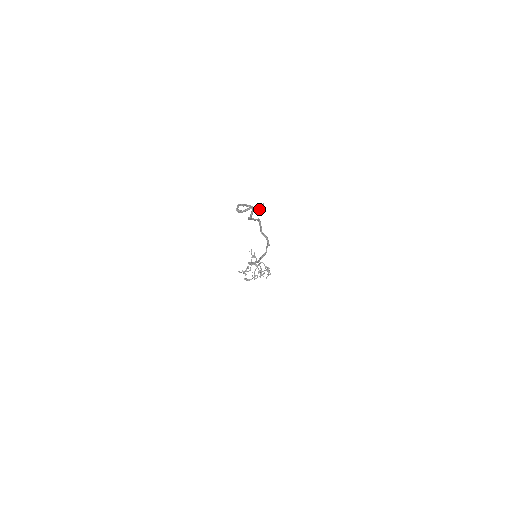
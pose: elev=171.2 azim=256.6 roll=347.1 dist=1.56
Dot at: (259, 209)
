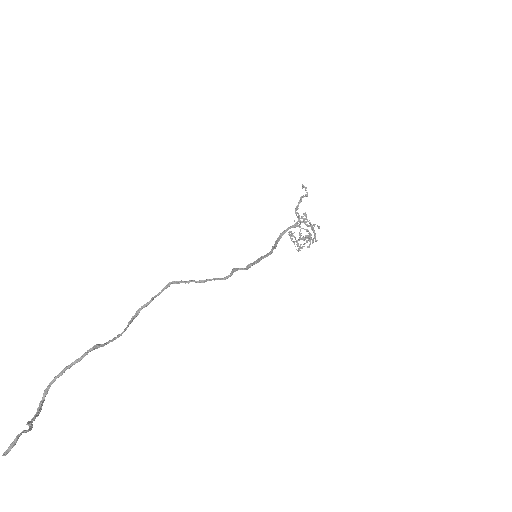
Dot at: (29, 430)
